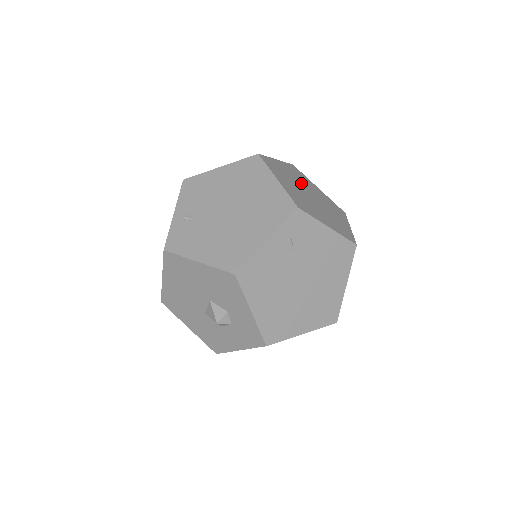
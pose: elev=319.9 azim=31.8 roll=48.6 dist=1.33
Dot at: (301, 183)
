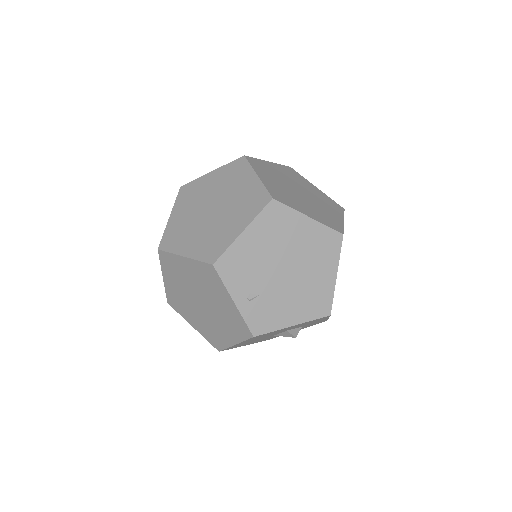
Dot at: (283, 183)
